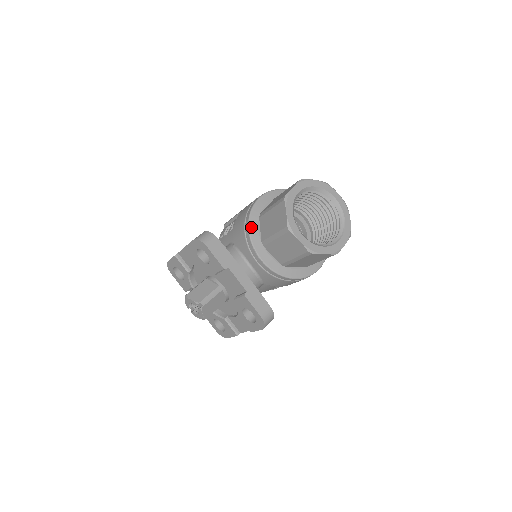
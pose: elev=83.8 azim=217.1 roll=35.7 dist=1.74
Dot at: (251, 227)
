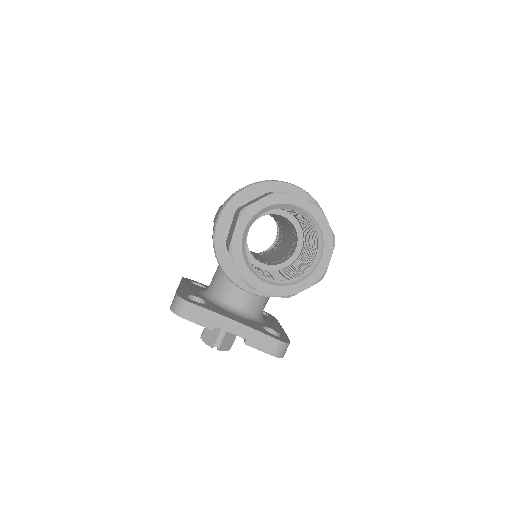
Dot at: (222, 264)
